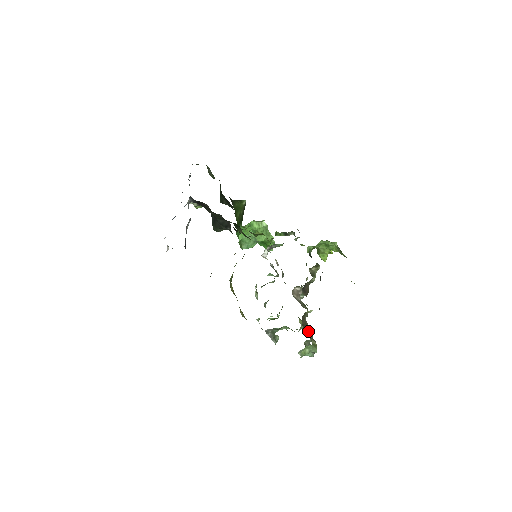
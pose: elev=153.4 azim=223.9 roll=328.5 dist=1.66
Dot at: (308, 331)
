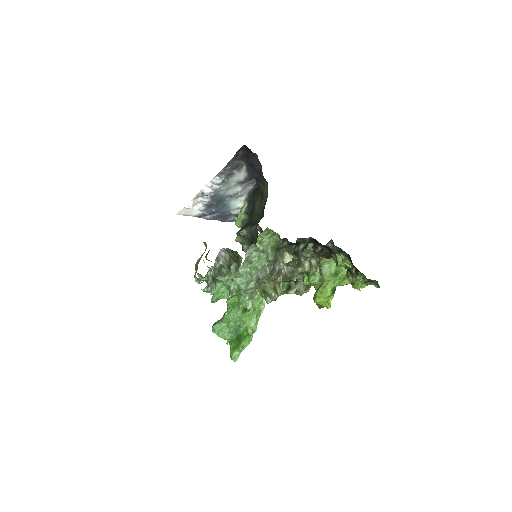
Dot at: occluded
